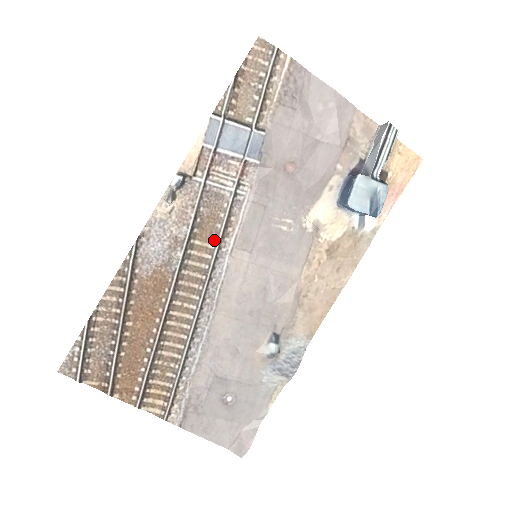
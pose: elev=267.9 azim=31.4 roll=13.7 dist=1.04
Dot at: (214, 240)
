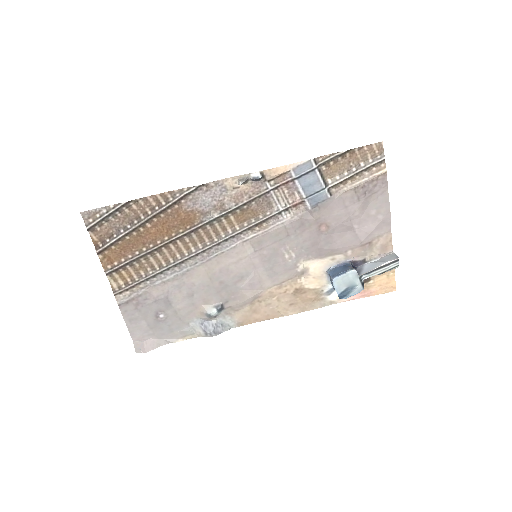
Dot at: (242, 226)
